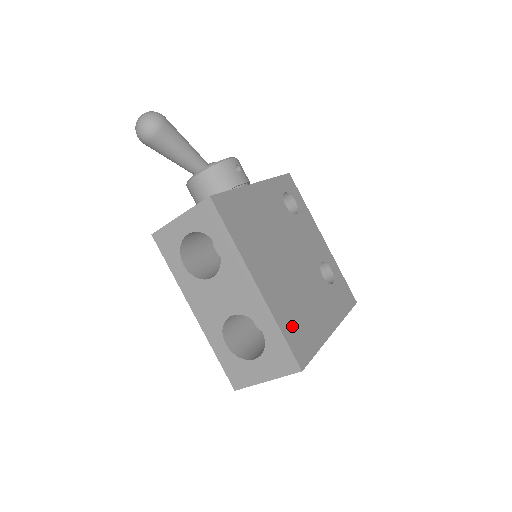
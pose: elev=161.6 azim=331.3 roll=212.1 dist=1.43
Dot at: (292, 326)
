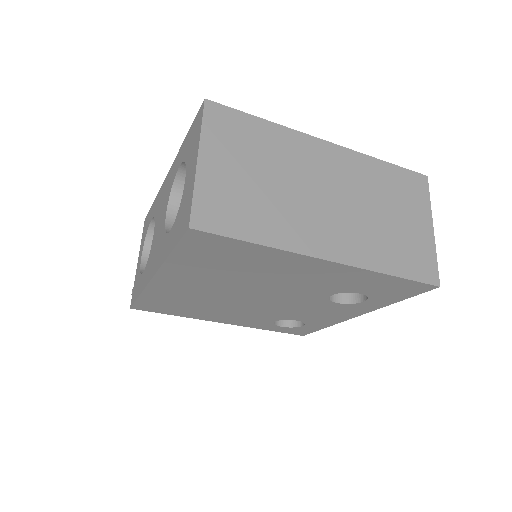
Dot at: occluded
